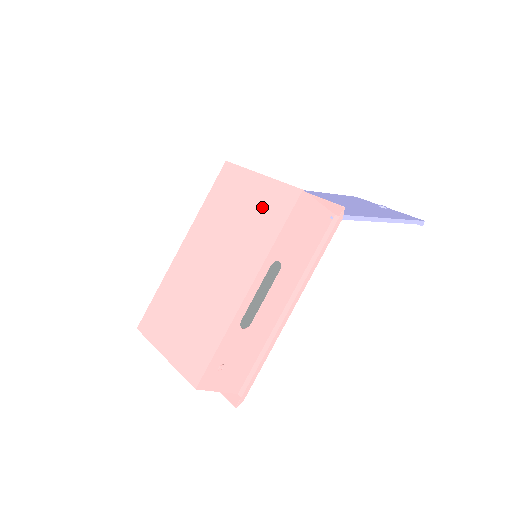
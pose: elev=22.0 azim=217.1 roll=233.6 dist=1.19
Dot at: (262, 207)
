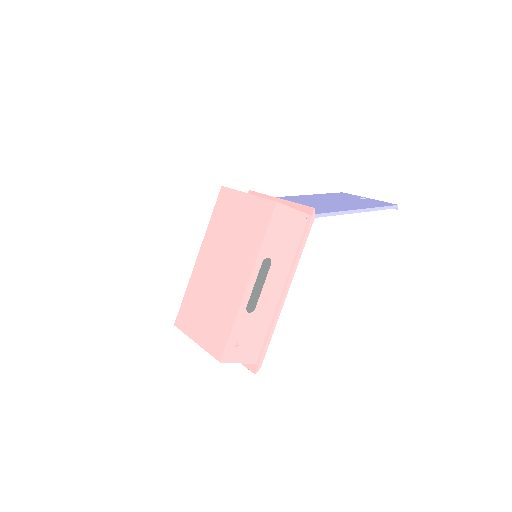
Dot at: (250, 219)
